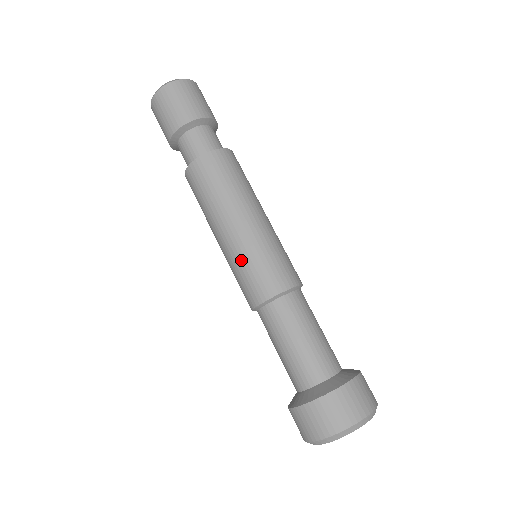
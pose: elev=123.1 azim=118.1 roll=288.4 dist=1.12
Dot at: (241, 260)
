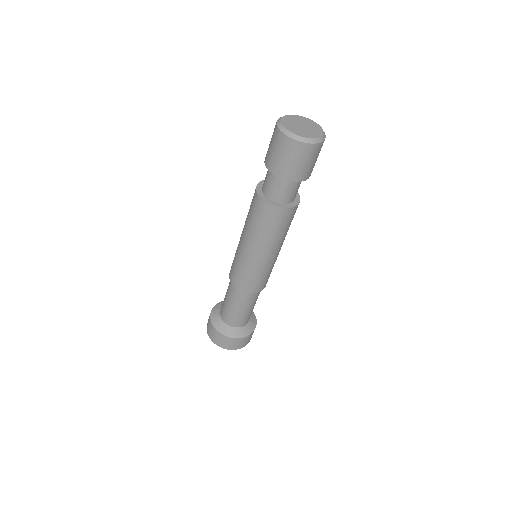
Dot at: (239, 262)
